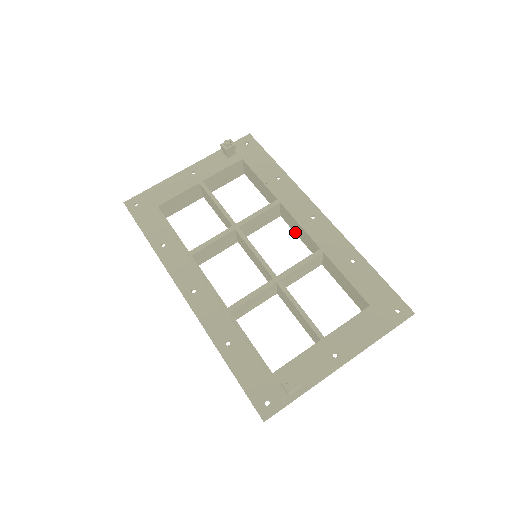
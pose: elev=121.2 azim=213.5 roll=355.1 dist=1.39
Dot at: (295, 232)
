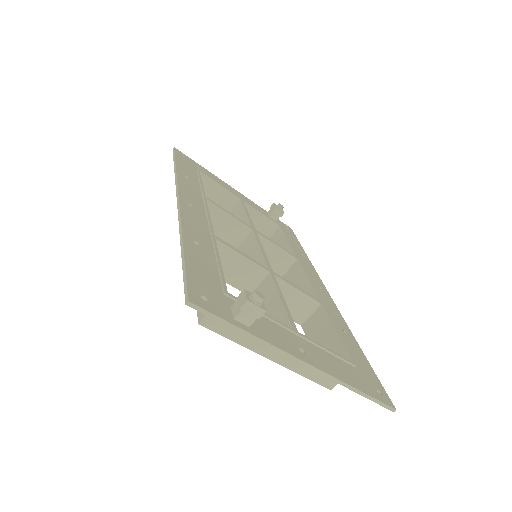
Dot at: occluded
